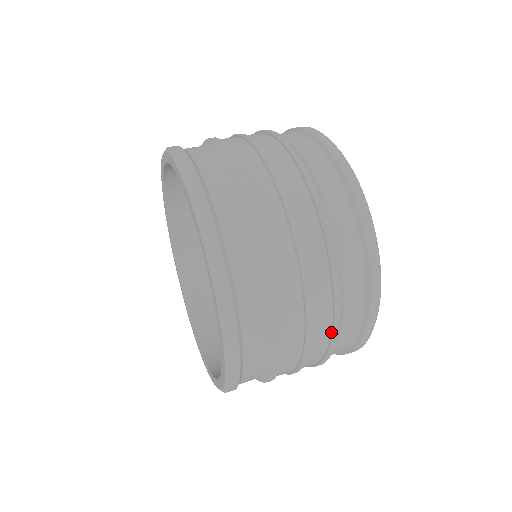
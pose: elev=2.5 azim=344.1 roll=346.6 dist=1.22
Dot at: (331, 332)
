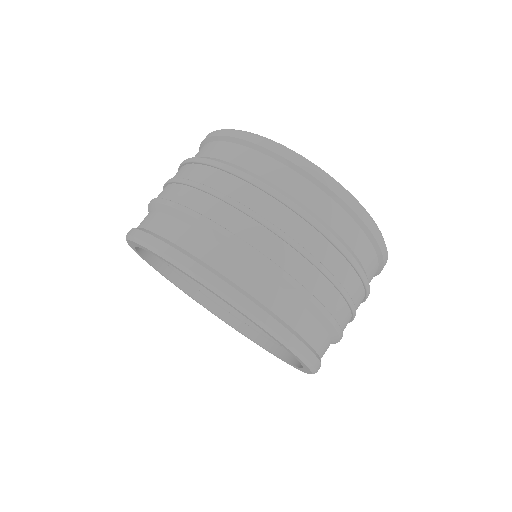
Dot at: (259, 189)
